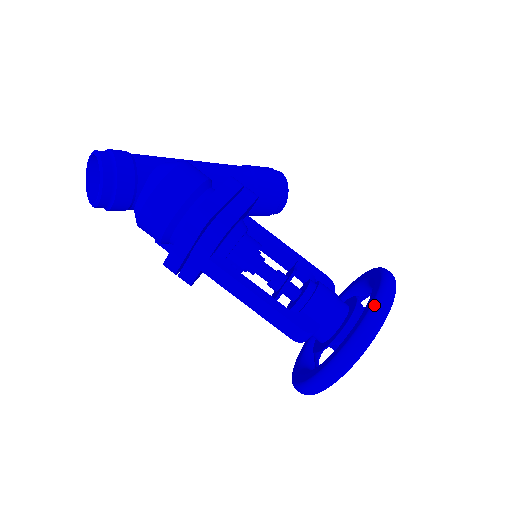
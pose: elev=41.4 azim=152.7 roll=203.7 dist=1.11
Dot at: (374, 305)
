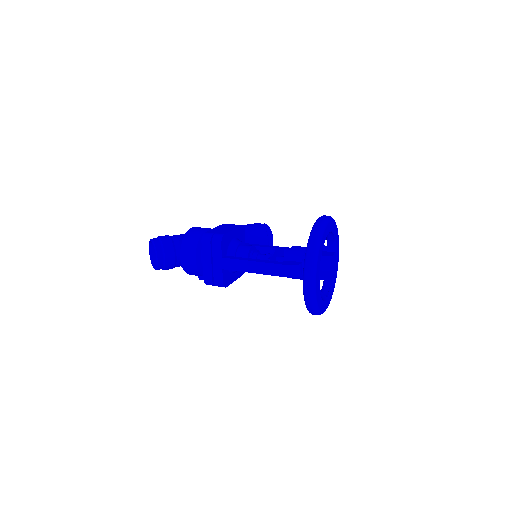
Dot at: (314, 224)
